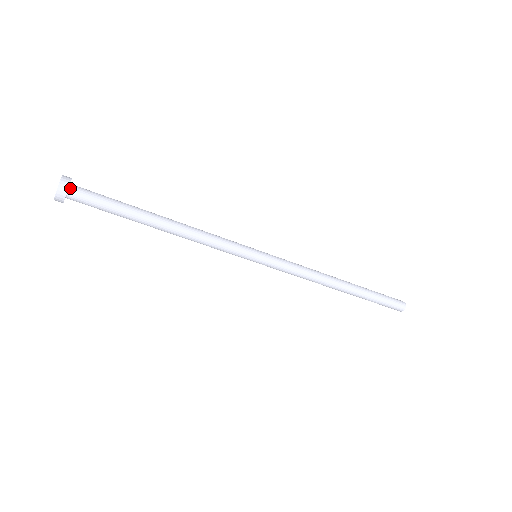
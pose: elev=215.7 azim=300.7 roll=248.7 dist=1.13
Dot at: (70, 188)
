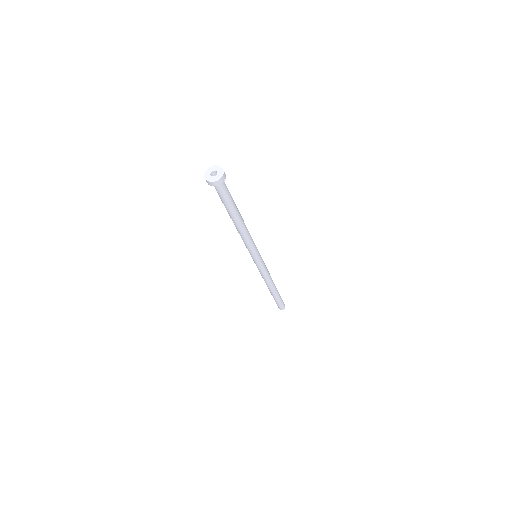
Dot at: occluded
